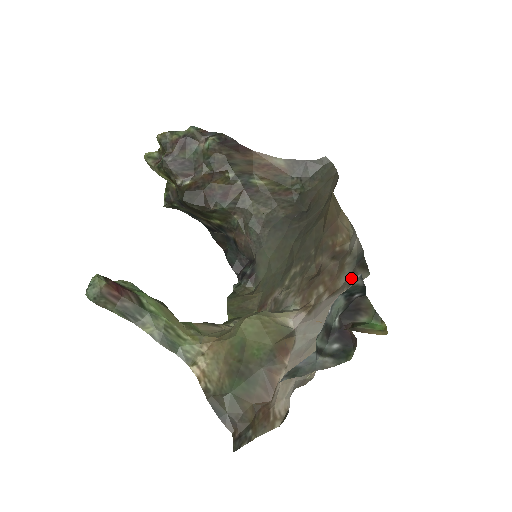
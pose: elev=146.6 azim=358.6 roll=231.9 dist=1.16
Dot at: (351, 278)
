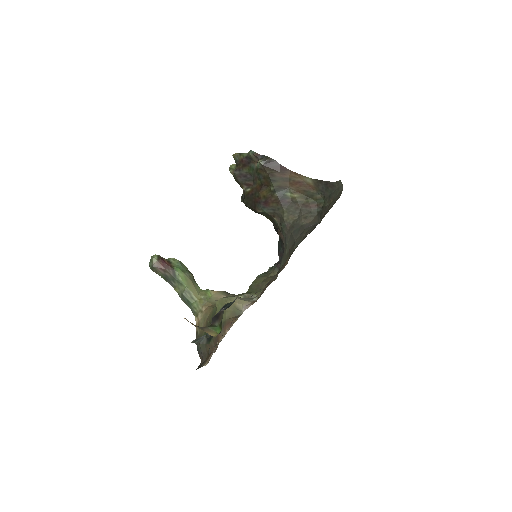
Dot at: occluded
